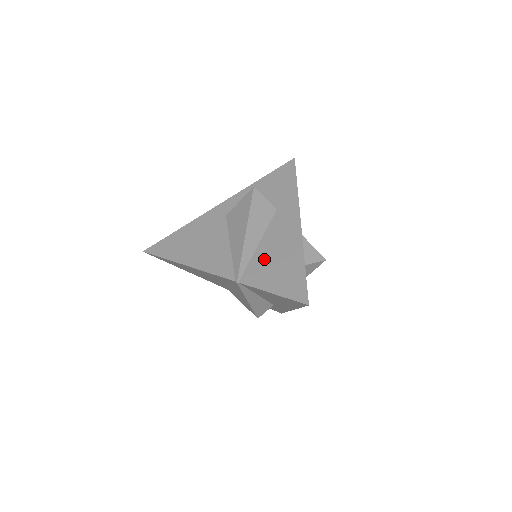
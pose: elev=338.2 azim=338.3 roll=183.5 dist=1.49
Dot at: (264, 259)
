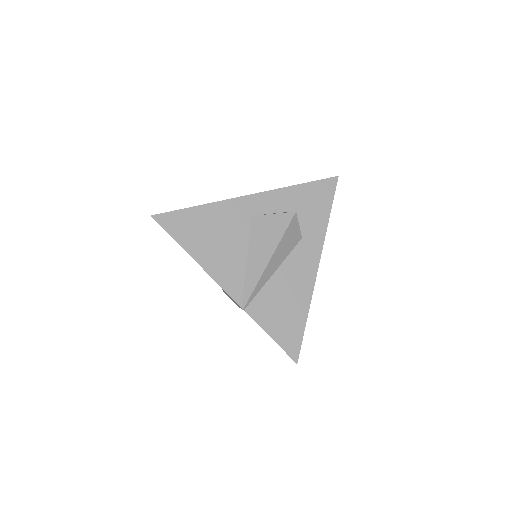
Dot at: (274, 295)
